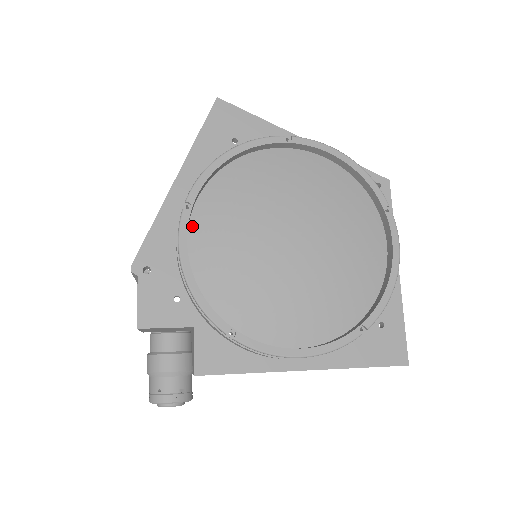
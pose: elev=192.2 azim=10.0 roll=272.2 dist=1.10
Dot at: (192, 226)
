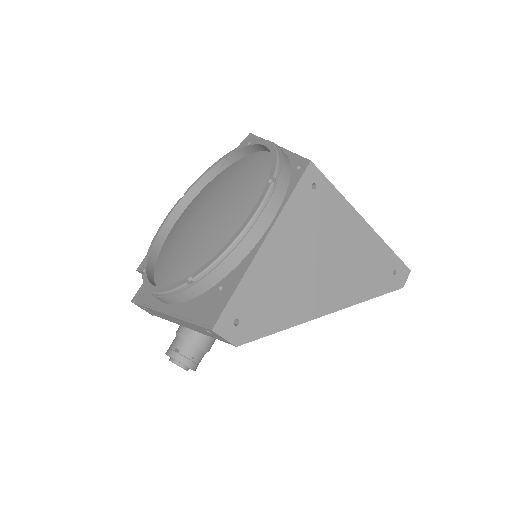
Dot at: (184, 211)
